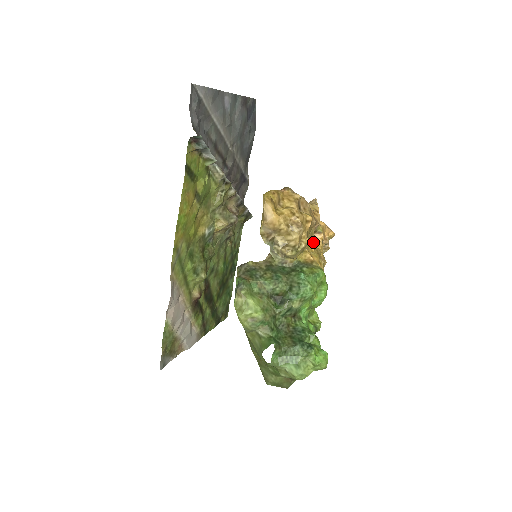
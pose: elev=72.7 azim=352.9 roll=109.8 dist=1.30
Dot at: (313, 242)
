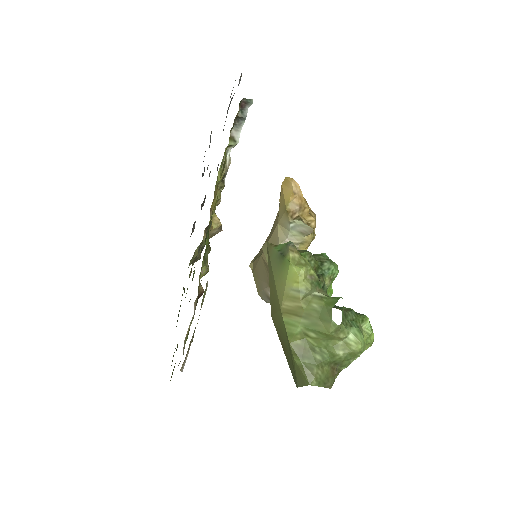
Dot at: occluded
